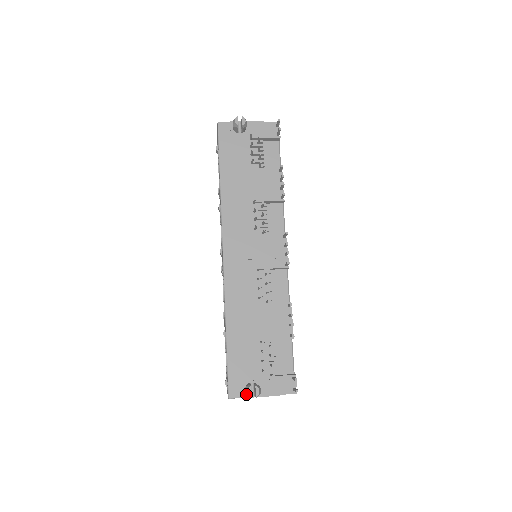
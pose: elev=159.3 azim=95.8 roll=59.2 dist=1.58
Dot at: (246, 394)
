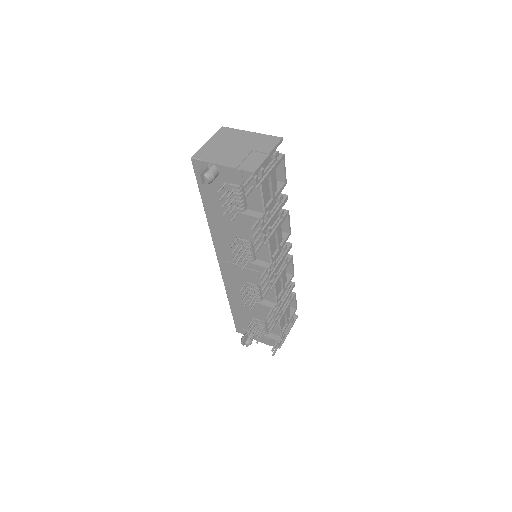
Dot at: occluded
